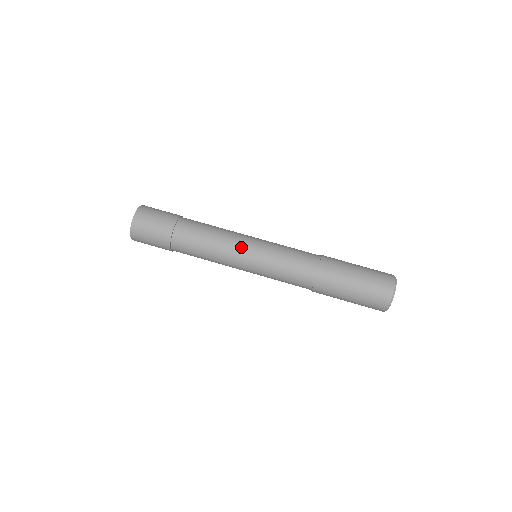
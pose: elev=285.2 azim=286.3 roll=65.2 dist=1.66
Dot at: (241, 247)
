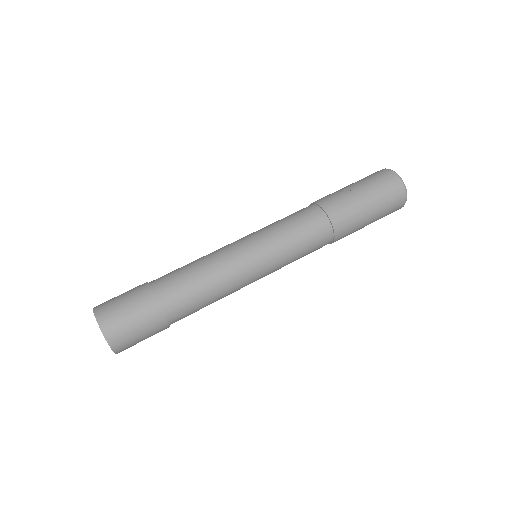
Dot at: (247, 269)
